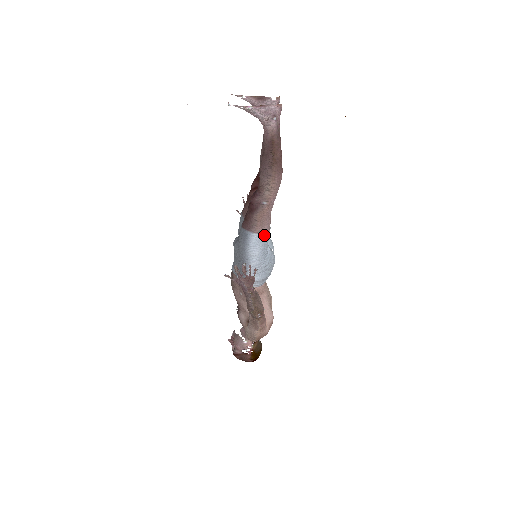
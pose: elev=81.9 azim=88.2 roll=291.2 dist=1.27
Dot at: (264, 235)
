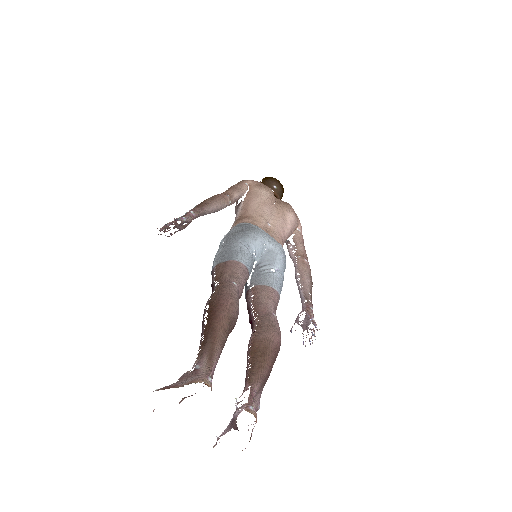
Dot at: (279, 298)
